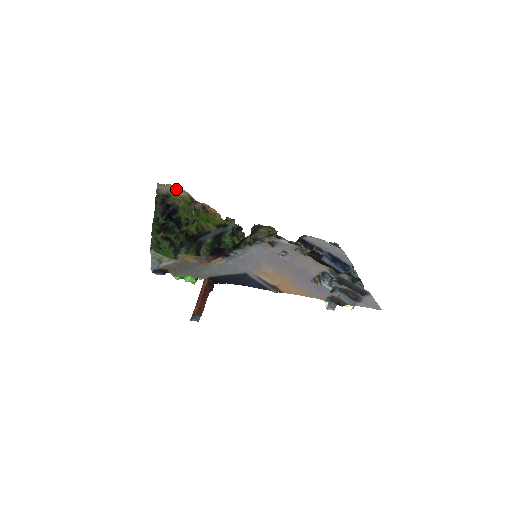
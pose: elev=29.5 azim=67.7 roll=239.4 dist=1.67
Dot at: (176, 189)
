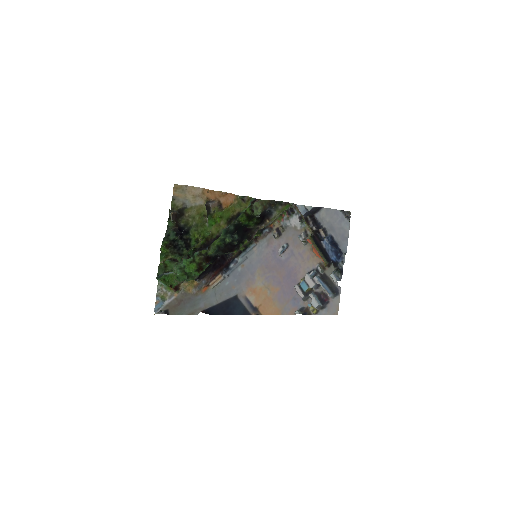
Dot at: (194, 194)
